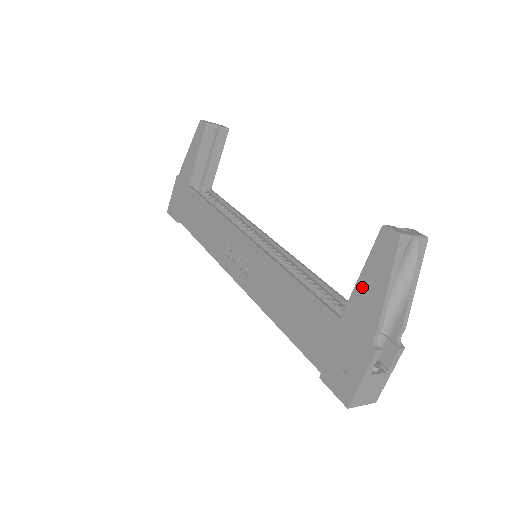
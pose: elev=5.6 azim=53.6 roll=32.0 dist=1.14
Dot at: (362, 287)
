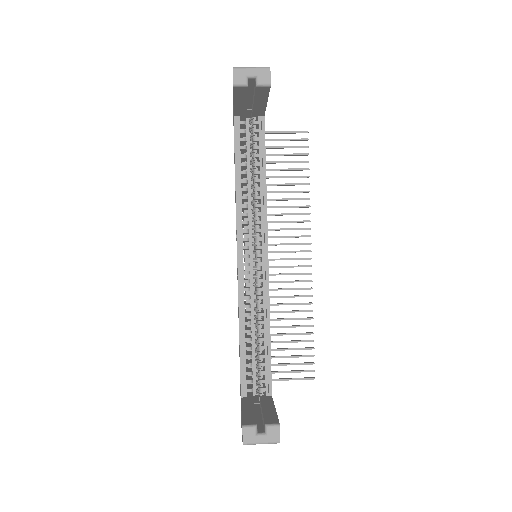
Dot at: (241, 414)
